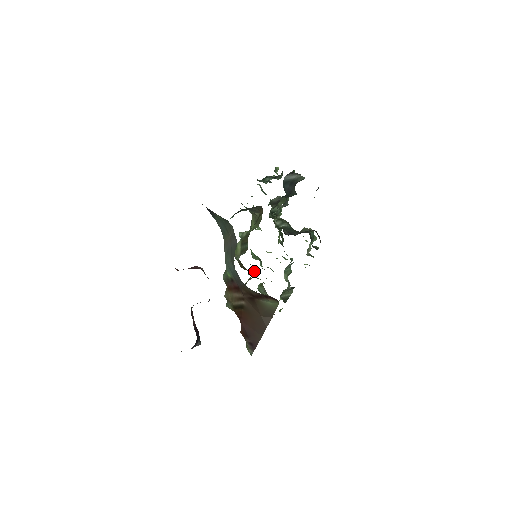
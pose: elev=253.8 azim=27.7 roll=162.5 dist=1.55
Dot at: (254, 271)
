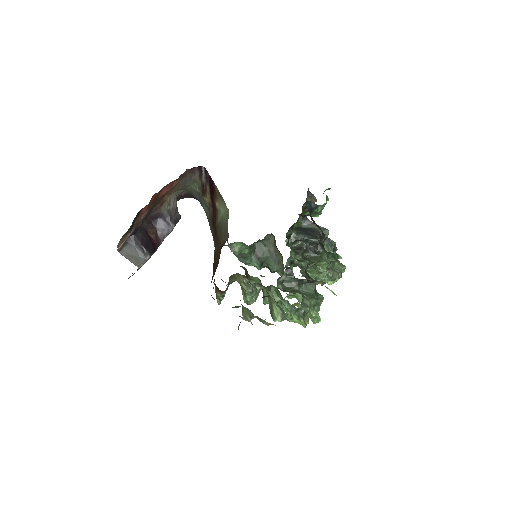
Dot at: occluded
